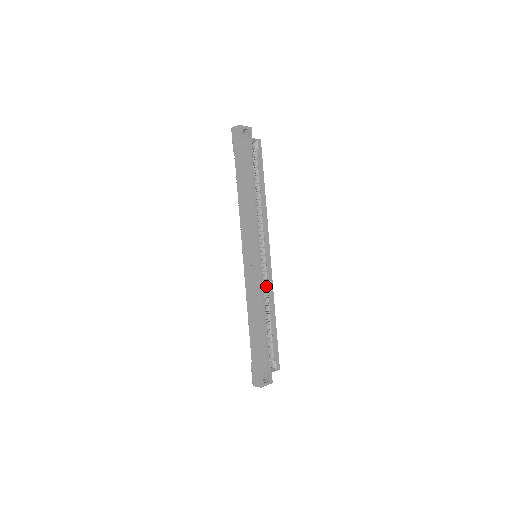
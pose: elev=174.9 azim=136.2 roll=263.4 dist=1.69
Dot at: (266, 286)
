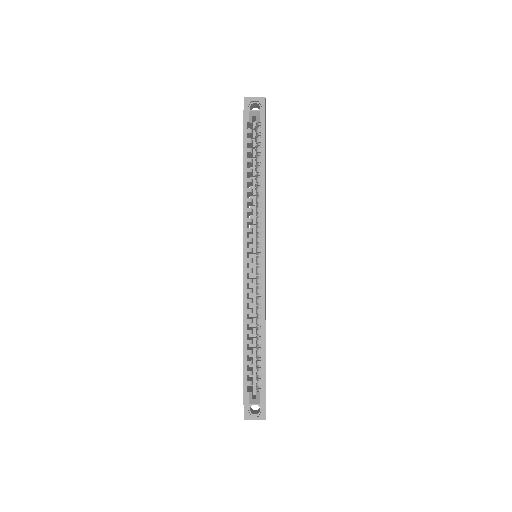
Dot at: (258, 294)
